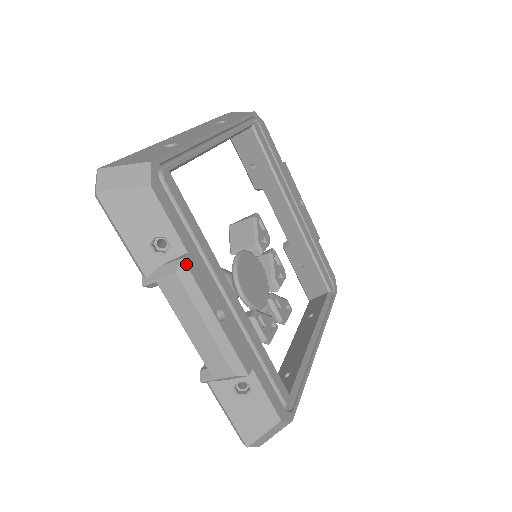
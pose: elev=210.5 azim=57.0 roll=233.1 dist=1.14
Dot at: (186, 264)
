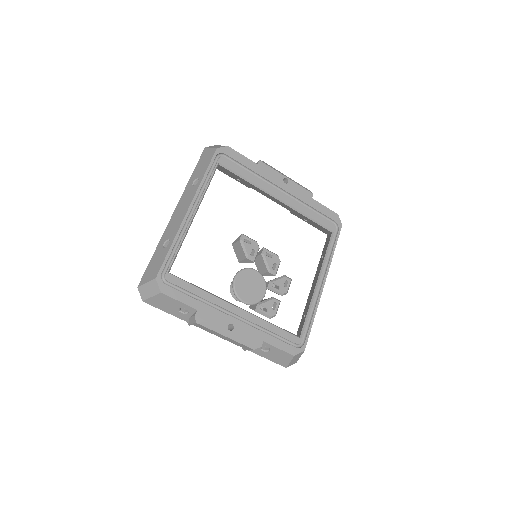
Dot at: (198, 317)
